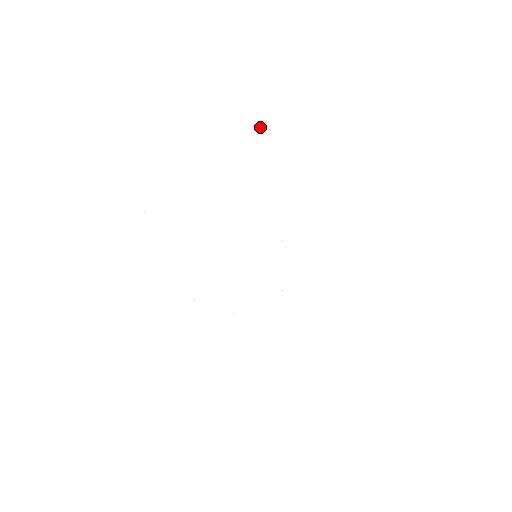
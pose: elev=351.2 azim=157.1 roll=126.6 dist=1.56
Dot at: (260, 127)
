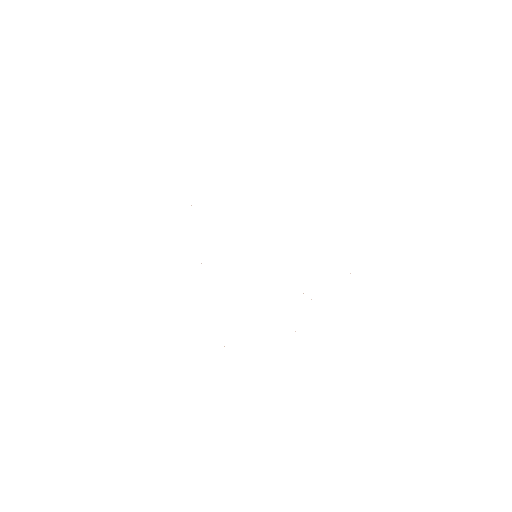
Dot at: occluded
